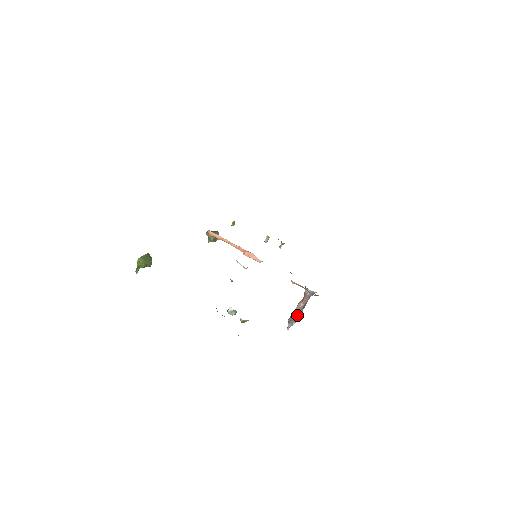
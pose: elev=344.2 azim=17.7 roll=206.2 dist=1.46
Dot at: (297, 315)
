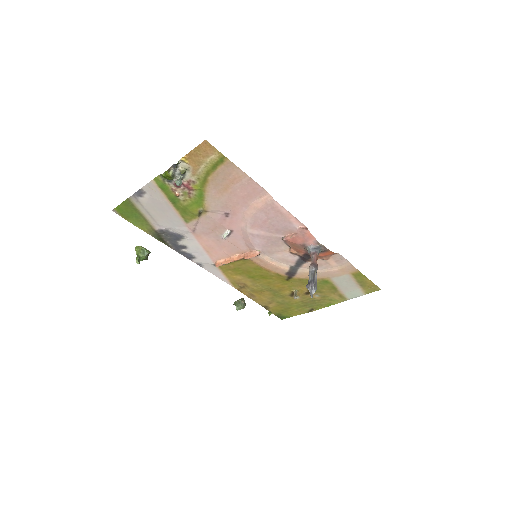
Dot at: (313, 277)
